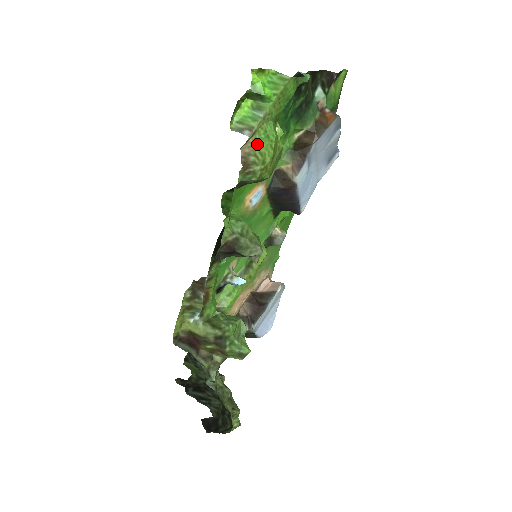
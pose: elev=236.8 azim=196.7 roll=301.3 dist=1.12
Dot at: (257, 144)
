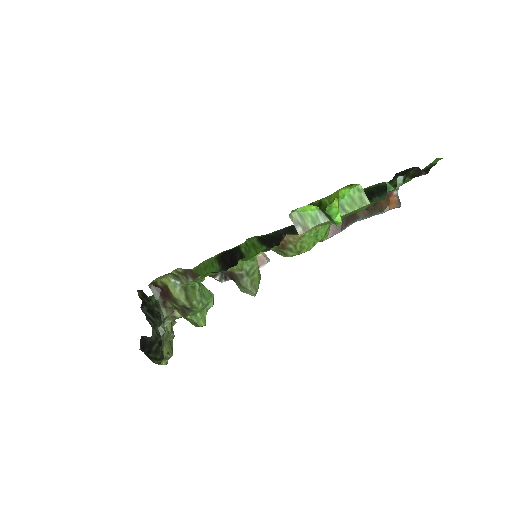
Dot at: (303, 239)
